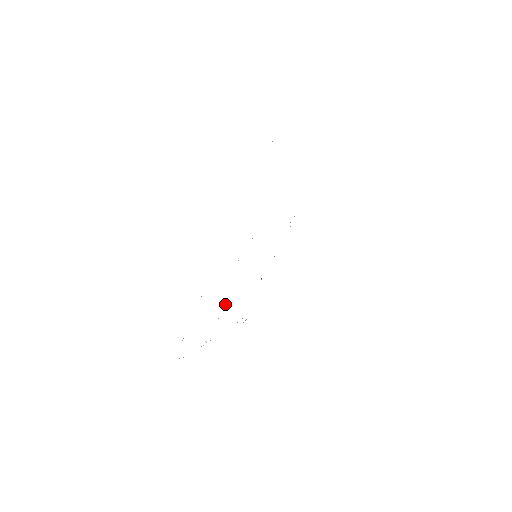
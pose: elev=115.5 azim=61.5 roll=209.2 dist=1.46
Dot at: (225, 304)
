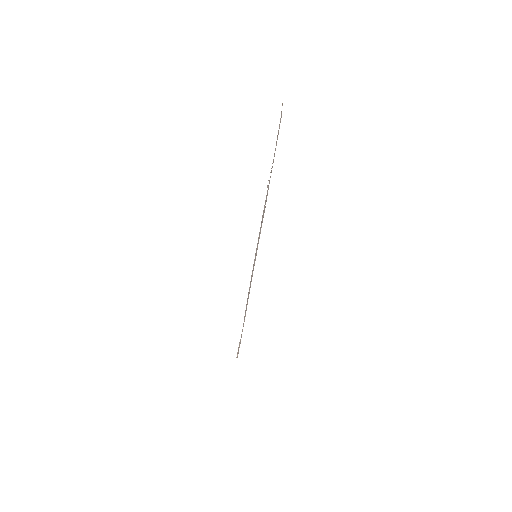
Dot at: occluded
